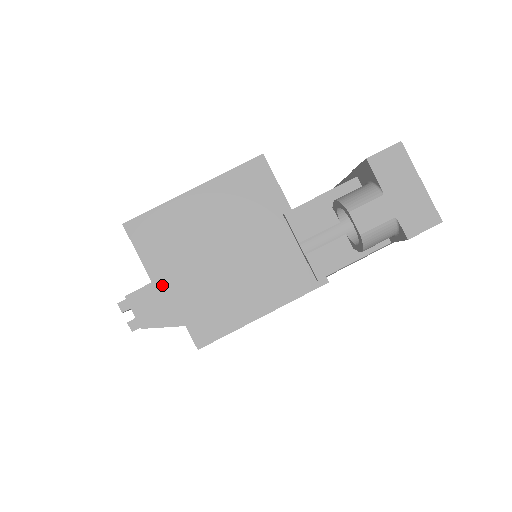
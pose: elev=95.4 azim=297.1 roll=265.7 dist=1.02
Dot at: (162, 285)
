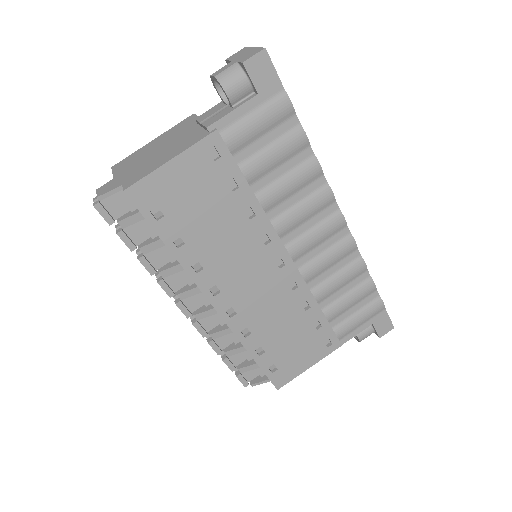
Dot at: (118, 177)
